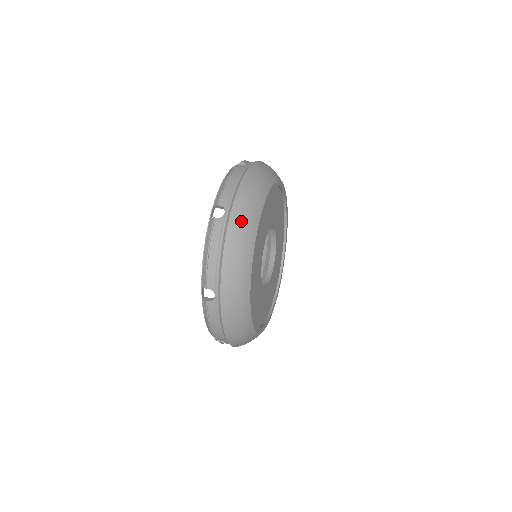
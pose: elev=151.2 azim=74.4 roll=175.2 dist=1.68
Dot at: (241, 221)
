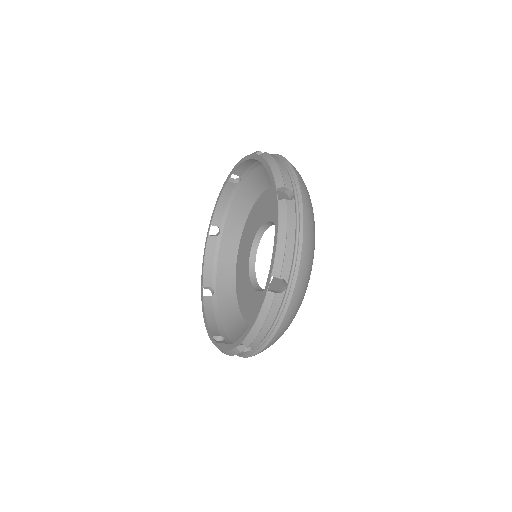
Dot at: occluded
